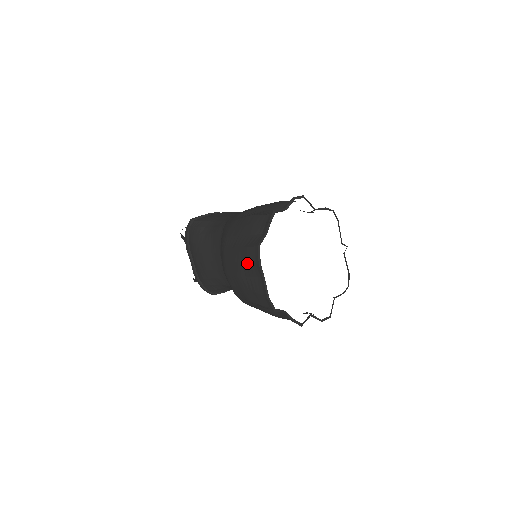
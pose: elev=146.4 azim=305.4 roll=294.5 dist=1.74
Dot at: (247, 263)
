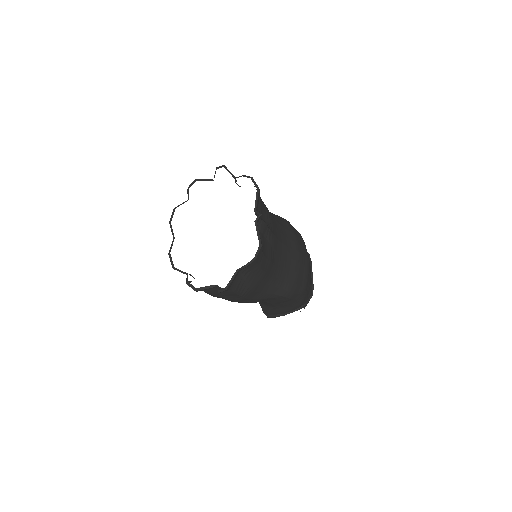
Dot at: occluded
